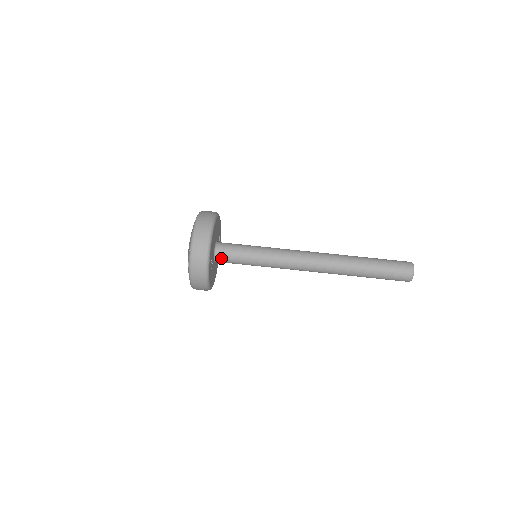
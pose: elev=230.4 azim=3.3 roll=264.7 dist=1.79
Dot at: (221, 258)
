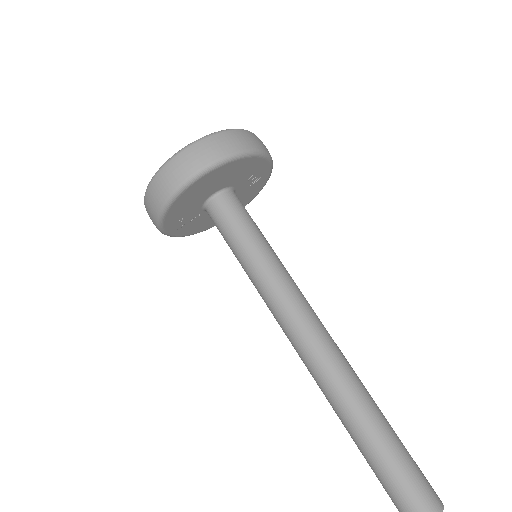
Dot at: (211, 218)
